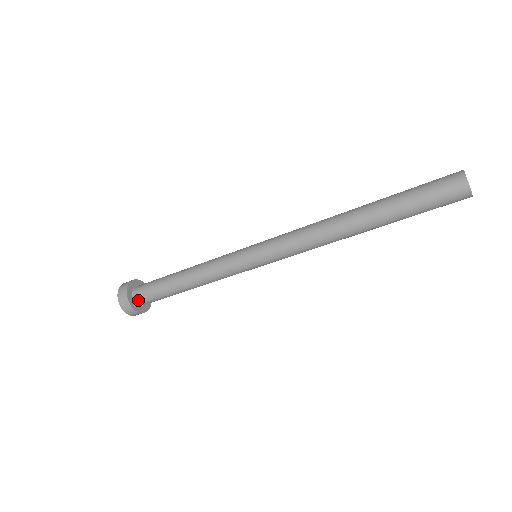
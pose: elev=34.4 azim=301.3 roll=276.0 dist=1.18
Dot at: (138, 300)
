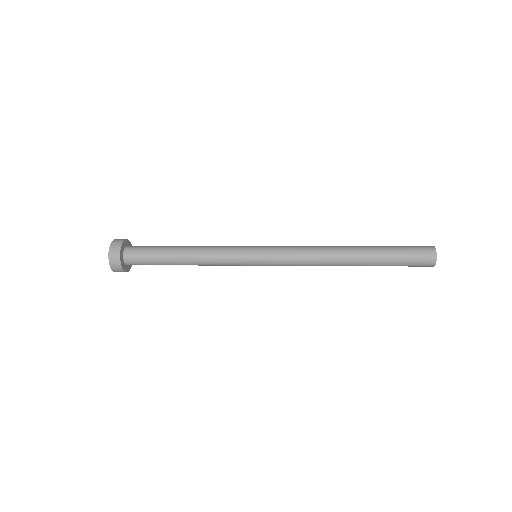
Dot at: (127, 258)
